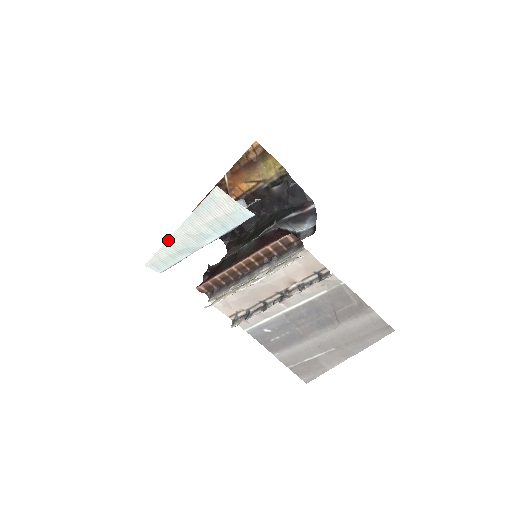
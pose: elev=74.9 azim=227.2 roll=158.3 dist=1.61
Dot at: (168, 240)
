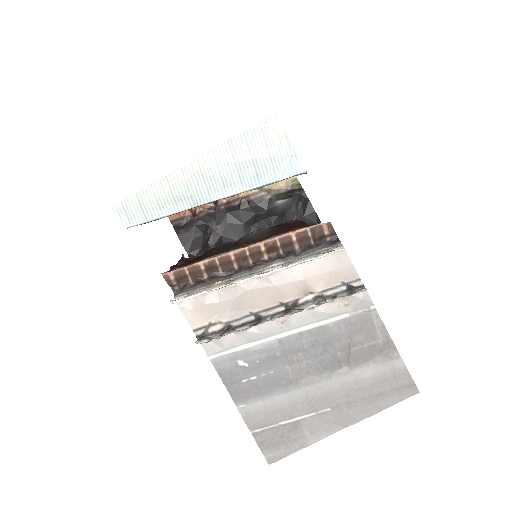
Dot at: (169, 174)
